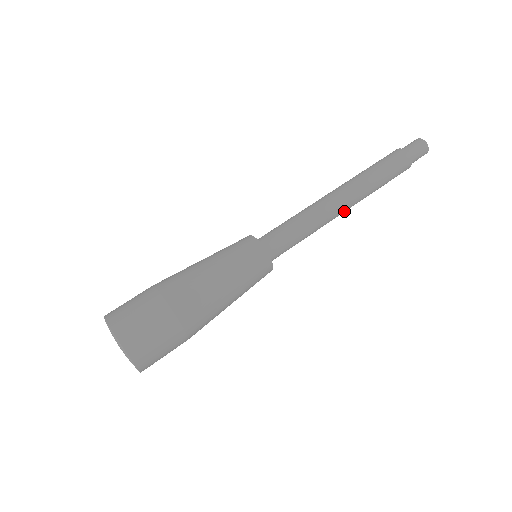
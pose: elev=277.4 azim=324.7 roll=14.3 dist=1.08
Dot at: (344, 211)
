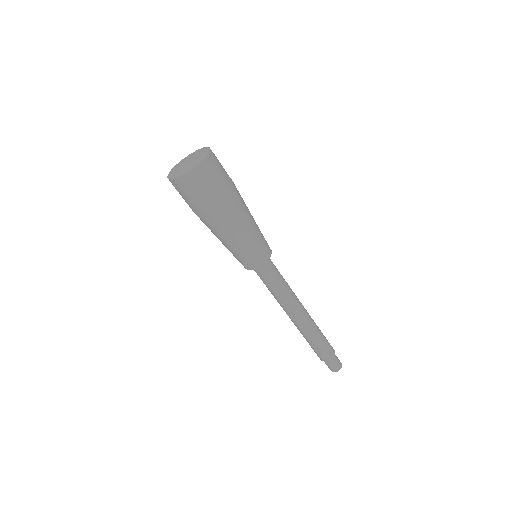
Dot at: (300, 314)
